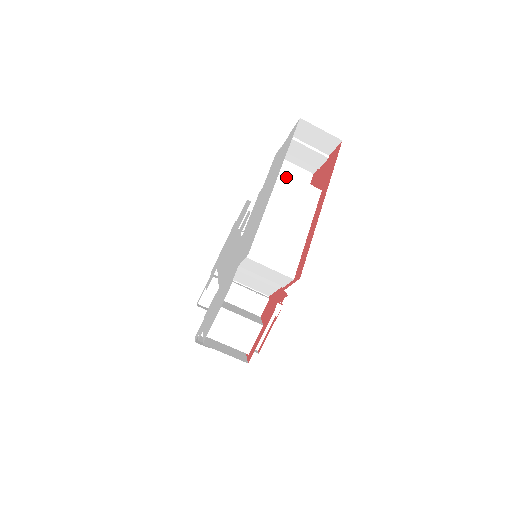
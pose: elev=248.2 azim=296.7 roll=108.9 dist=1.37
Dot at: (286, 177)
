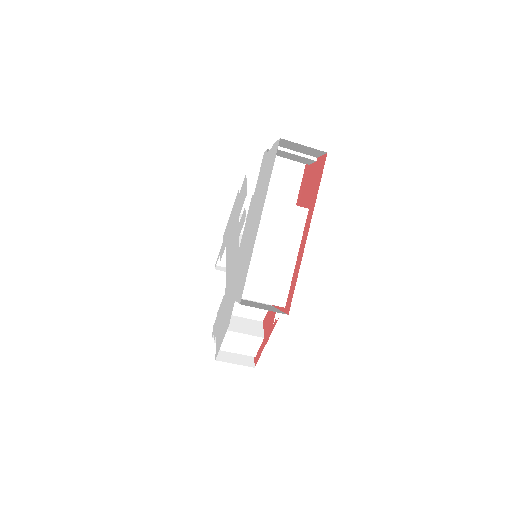
Dot at: (271, 204)
